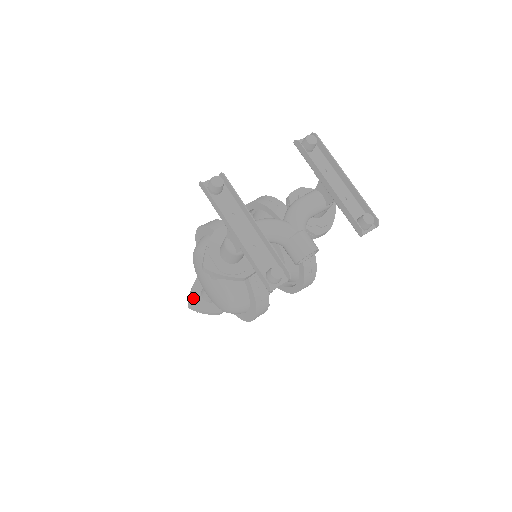
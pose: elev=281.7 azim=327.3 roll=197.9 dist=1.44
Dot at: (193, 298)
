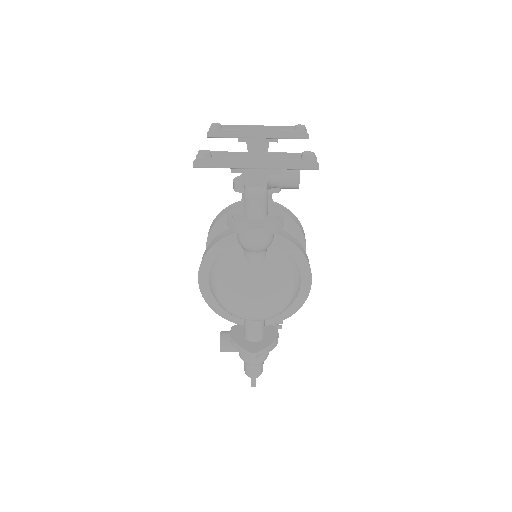
Dot at: (248, 348)
